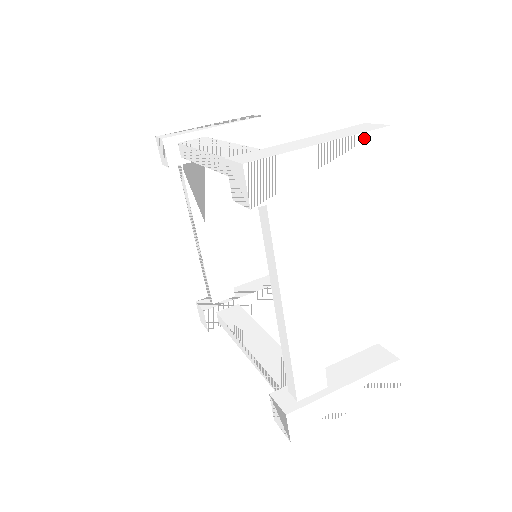
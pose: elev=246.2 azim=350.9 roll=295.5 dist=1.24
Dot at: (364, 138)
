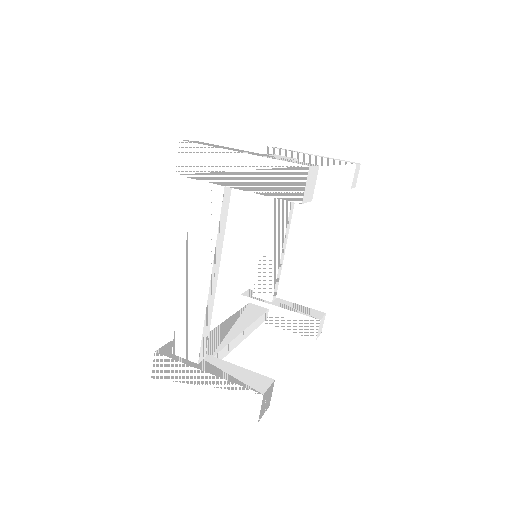
Dot at: (279, 165)
